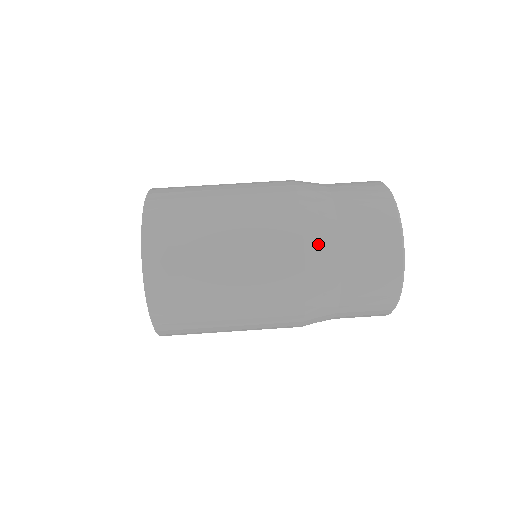
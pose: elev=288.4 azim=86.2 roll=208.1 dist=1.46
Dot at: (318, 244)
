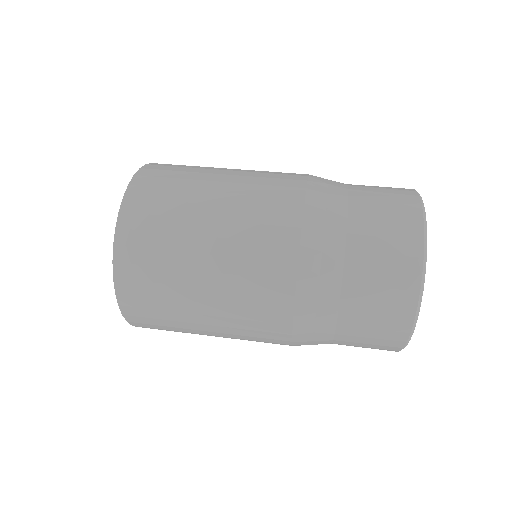
Dot at: occluded
